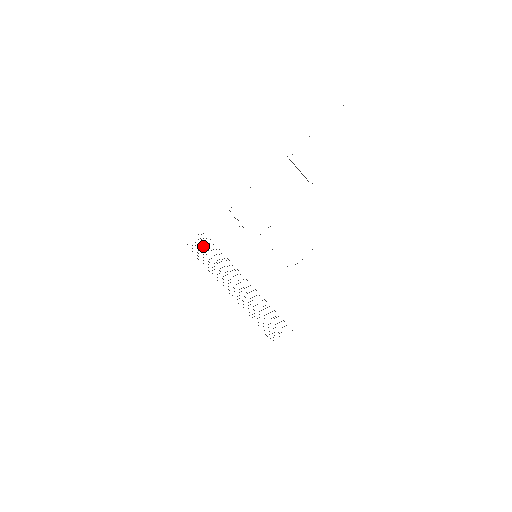
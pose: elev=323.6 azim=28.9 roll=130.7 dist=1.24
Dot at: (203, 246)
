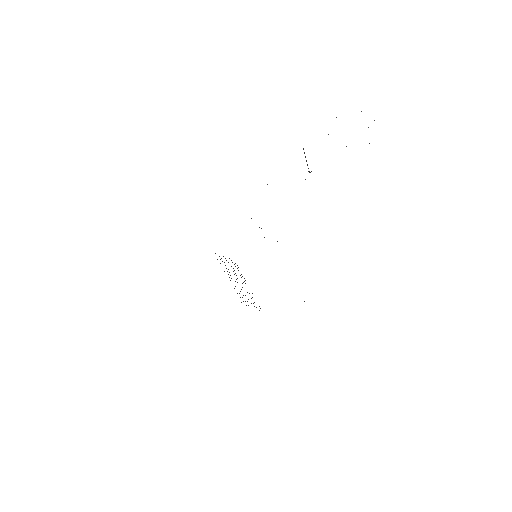
Dot at: (228, 262)
